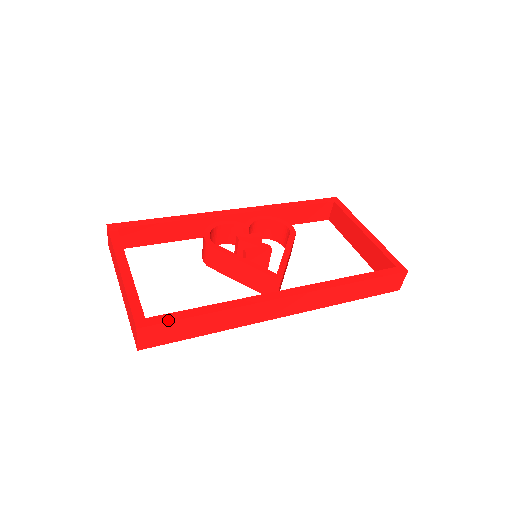
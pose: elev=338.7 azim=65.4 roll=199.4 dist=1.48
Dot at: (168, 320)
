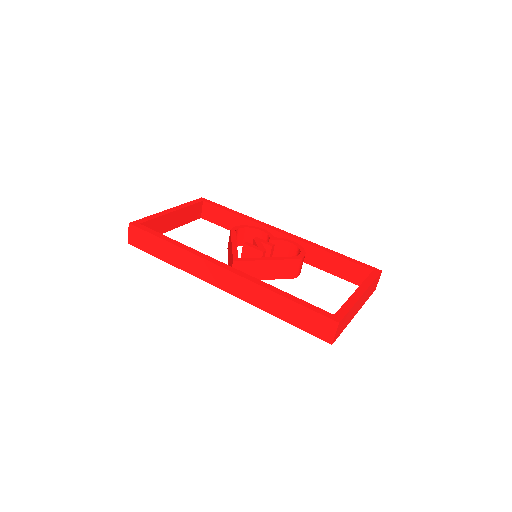
Dot at: (146, 230)
